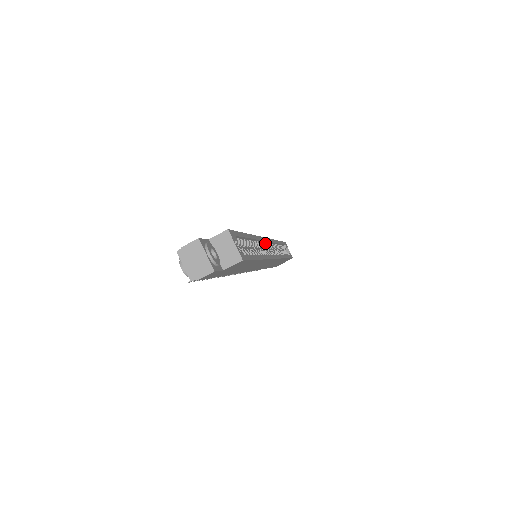
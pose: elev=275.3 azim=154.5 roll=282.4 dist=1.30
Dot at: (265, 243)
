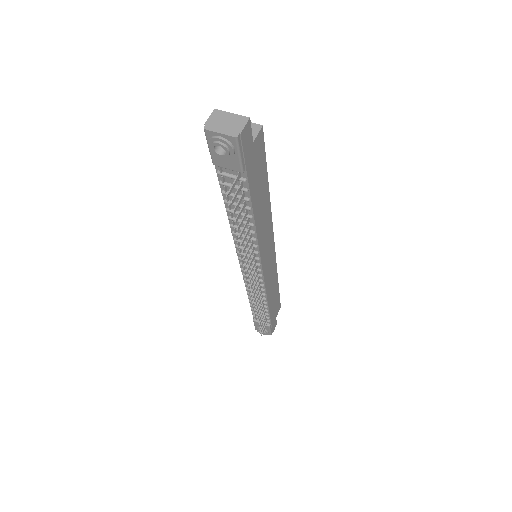
Dot at: occluded
